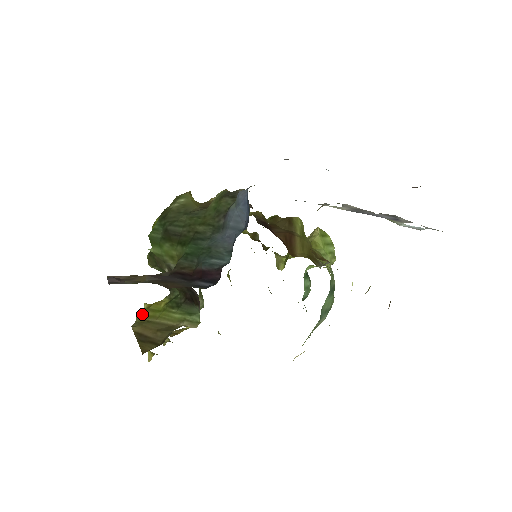
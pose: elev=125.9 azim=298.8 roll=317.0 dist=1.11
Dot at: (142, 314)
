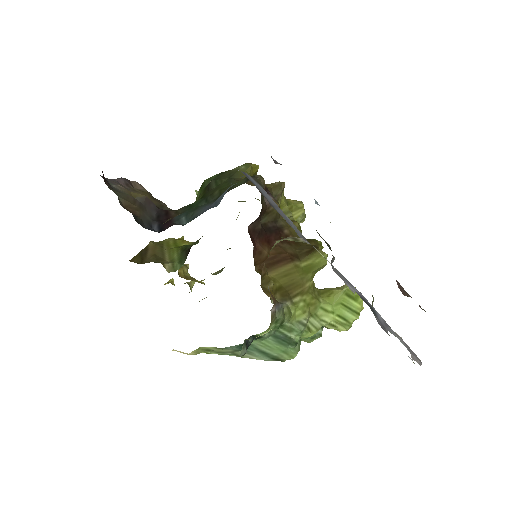
Dot at: (168, 240)
